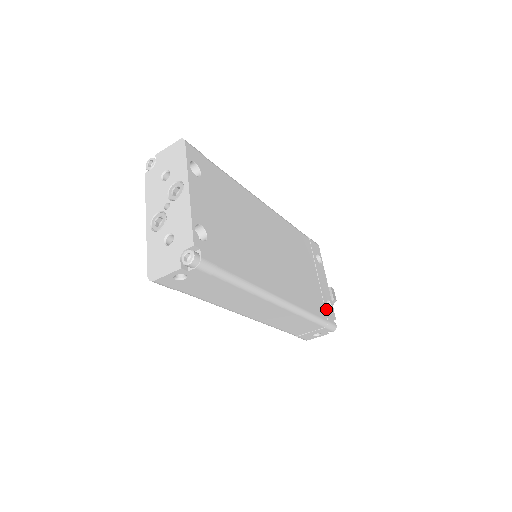
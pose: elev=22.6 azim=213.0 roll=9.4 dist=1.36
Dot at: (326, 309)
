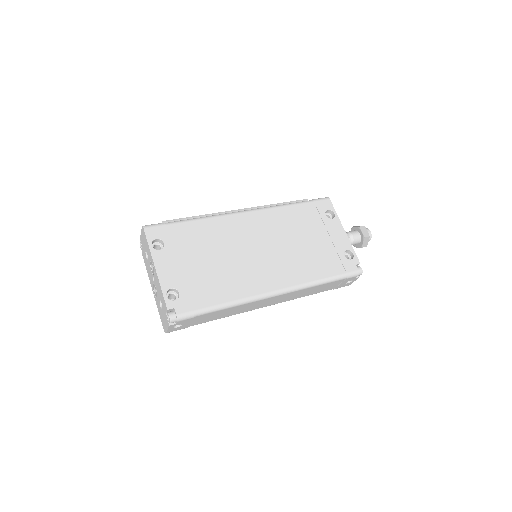
Dot at: (343, 262)
